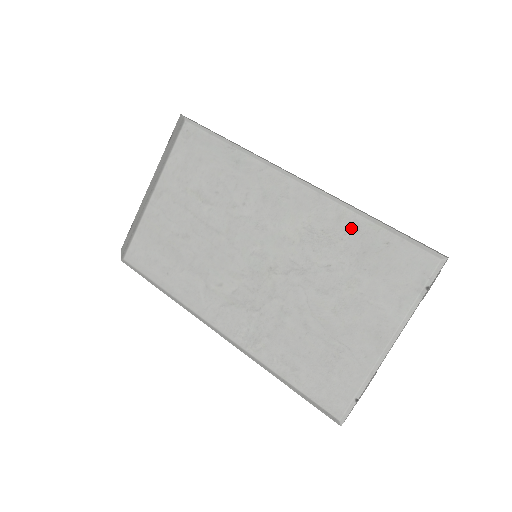
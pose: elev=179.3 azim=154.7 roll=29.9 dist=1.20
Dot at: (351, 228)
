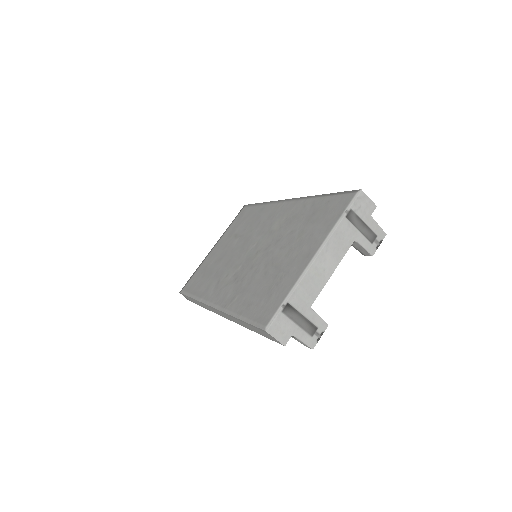
Dot at: (310, 206)
